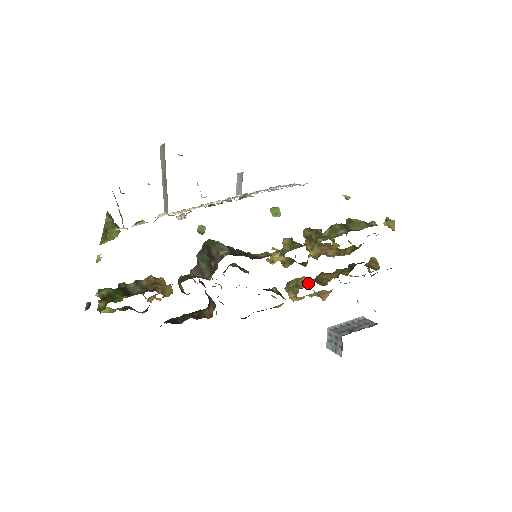
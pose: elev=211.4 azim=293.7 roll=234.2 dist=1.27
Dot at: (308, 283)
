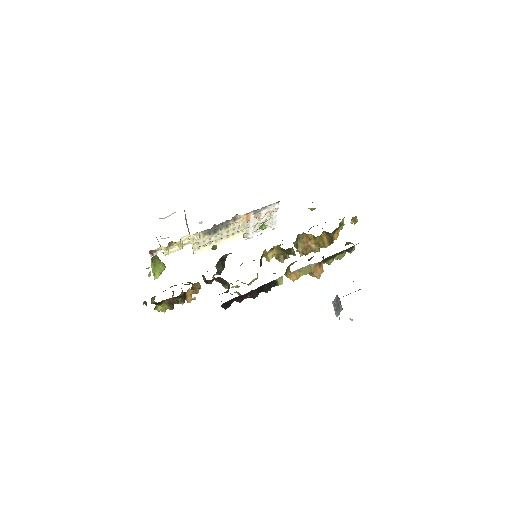
Dot at: occluded
